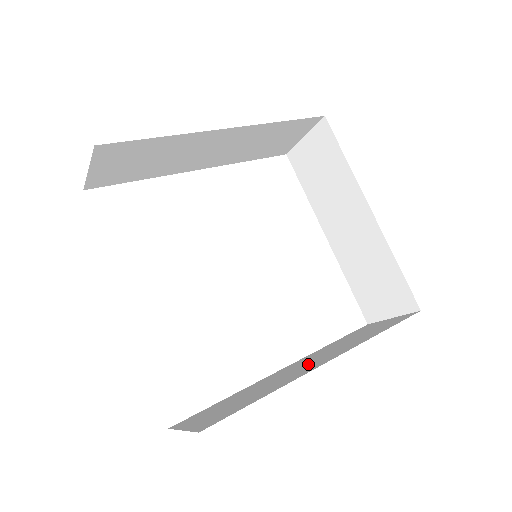
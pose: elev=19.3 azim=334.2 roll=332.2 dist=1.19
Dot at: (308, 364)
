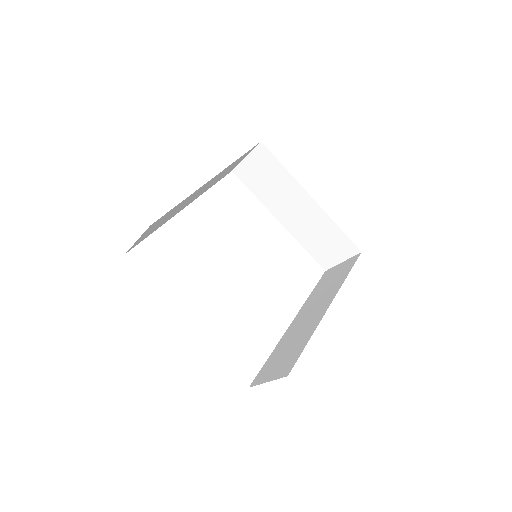
Dot at: (313, 312)
